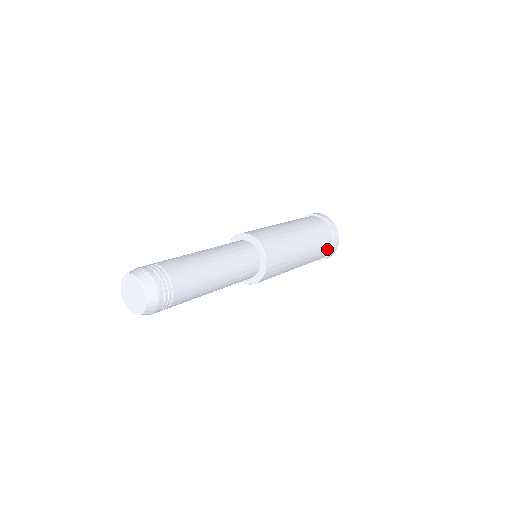
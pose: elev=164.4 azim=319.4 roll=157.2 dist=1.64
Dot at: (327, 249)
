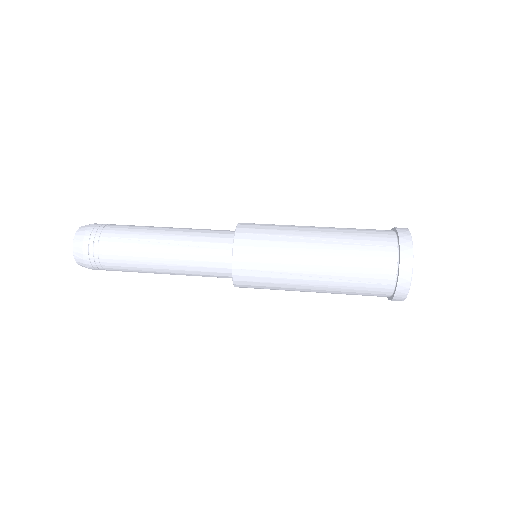
Dot at: (382, 287)
